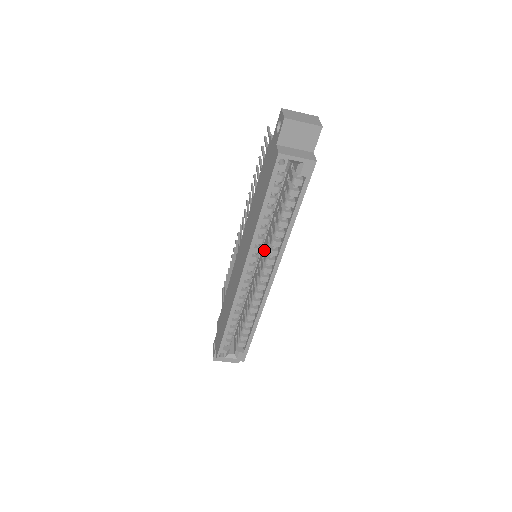
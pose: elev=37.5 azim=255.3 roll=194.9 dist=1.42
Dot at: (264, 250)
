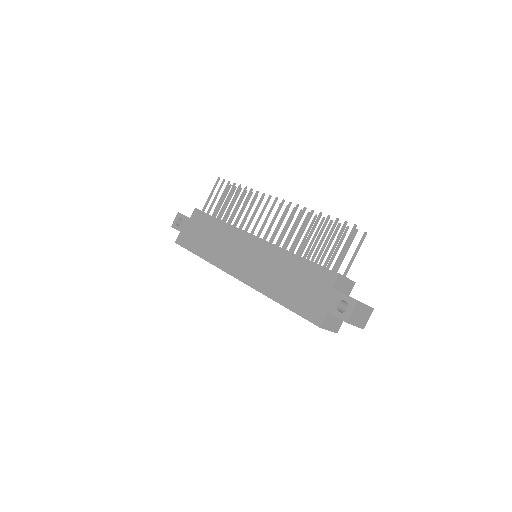
Dot at: occluded
